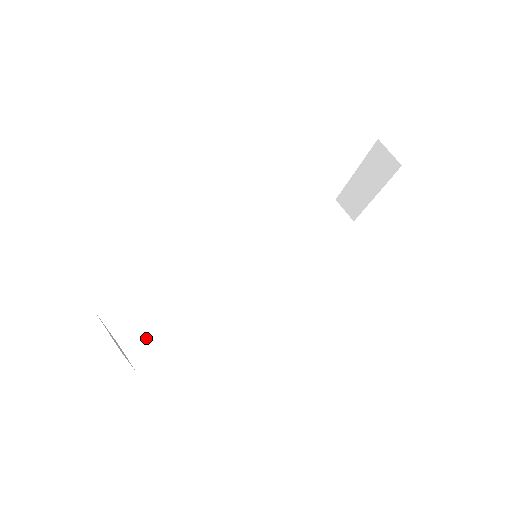
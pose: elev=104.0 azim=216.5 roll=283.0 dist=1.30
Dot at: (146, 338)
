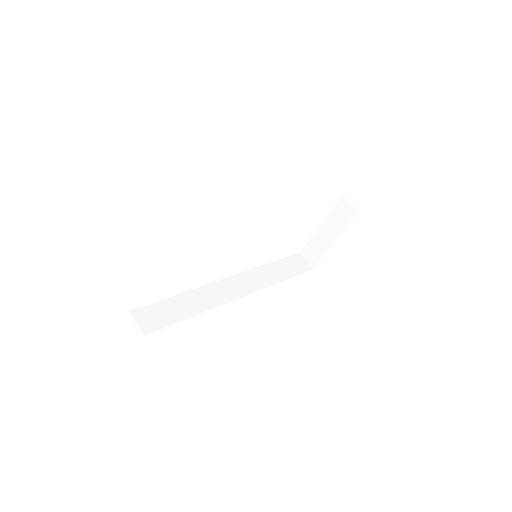
Dot at: (154, 313)
